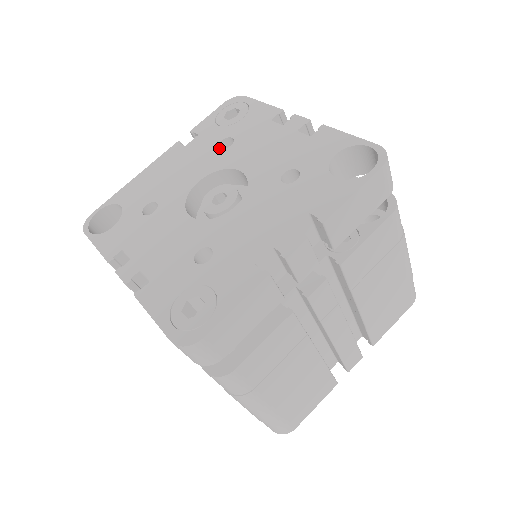
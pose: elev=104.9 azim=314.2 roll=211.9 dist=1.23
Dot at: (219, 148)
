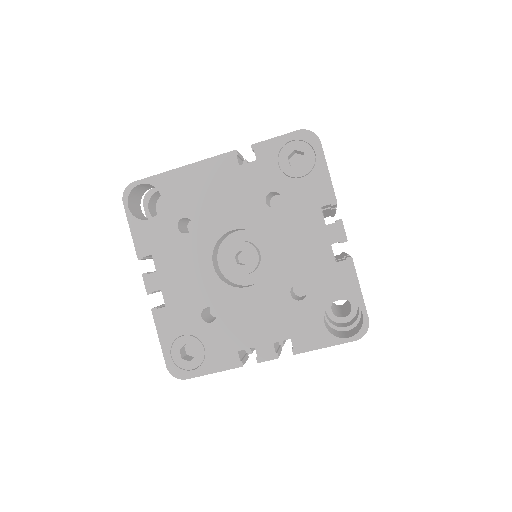
Dot at: (265, 201)
